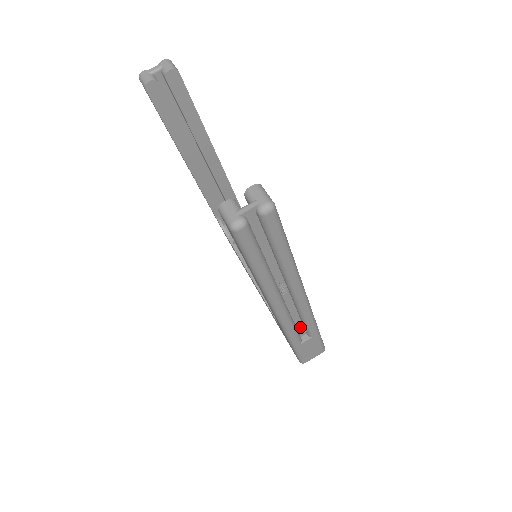
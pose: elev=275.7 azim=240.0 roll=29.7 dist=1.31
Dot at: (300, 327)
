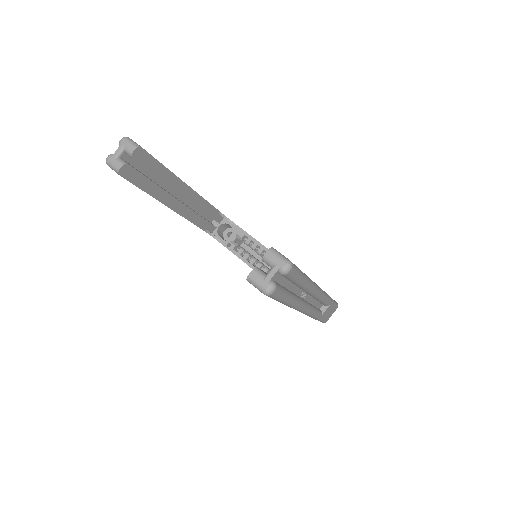
Dot at: (318, 305)
